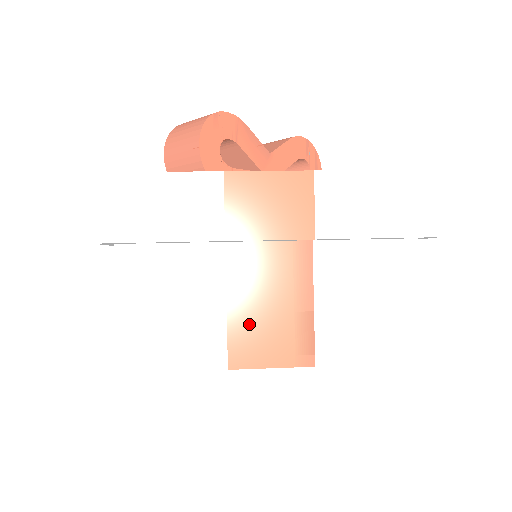
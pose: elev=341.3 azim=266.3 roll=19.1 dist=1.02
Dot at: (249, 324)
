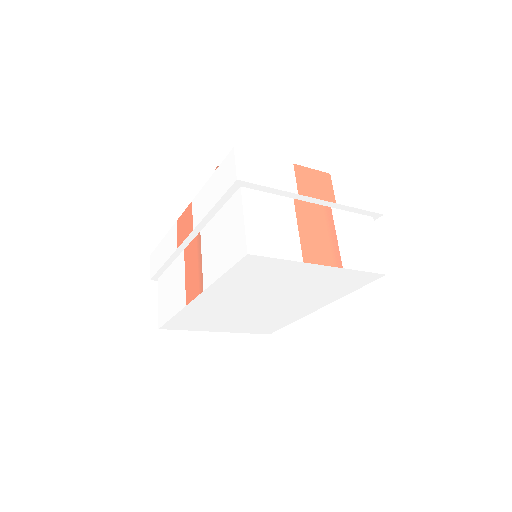
Dot at: (310, 241)
